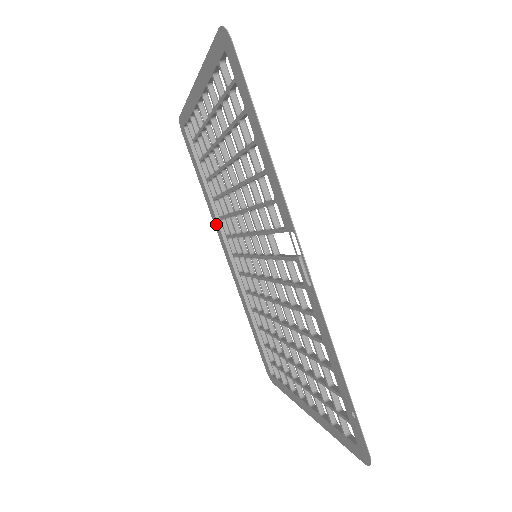
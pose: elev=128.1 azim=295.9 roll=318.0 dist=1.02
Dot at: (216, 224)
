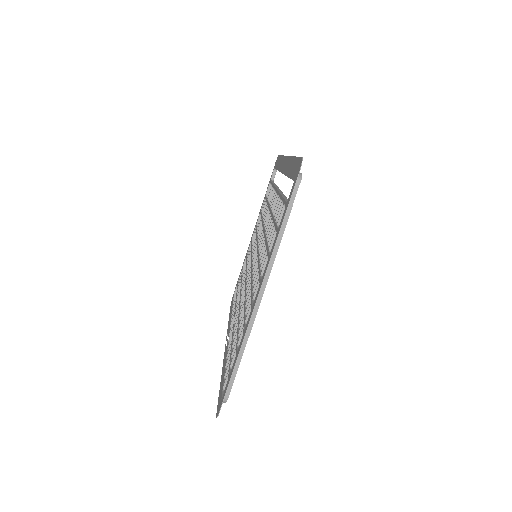
Dot at: (286, 166)
